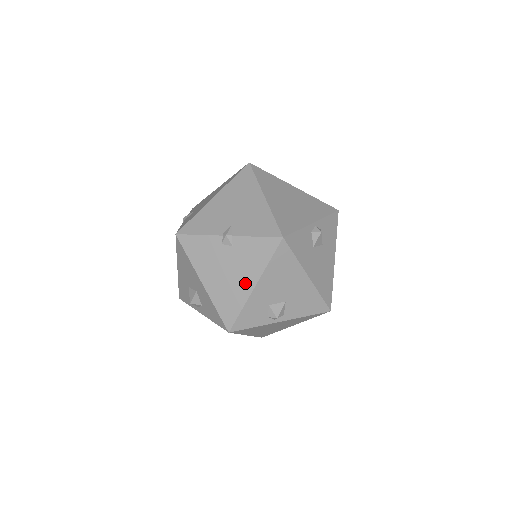
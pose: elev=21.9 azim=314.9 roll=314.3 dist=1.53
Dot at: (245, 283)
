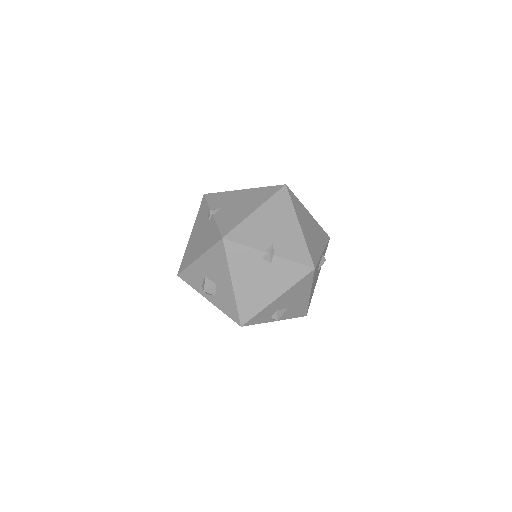
Dot at: (270, 293)
